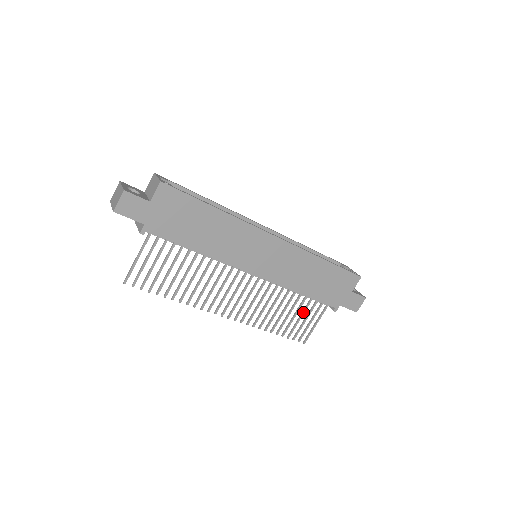
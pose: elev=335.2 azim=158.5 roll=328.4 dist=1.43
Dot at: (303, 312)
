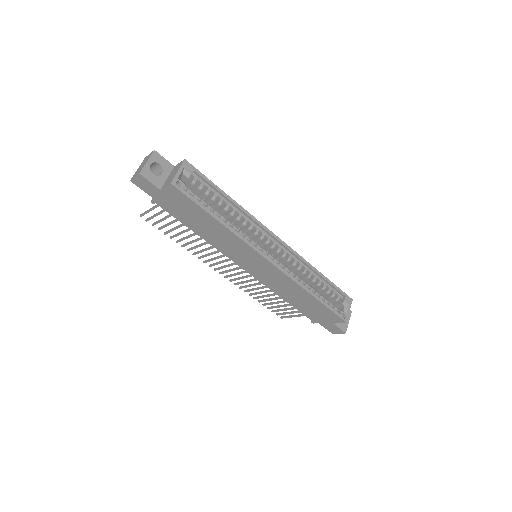
Dot at: (285, 305)
